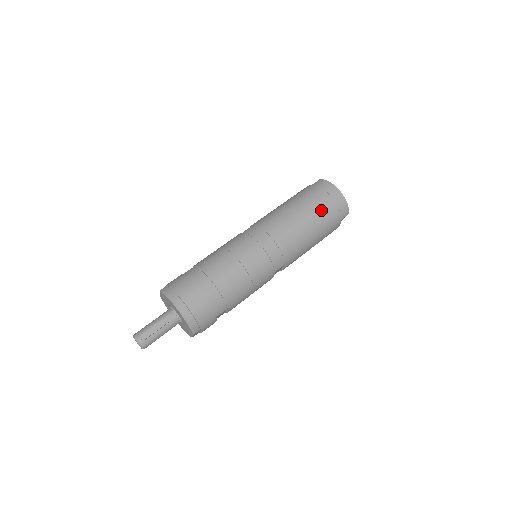
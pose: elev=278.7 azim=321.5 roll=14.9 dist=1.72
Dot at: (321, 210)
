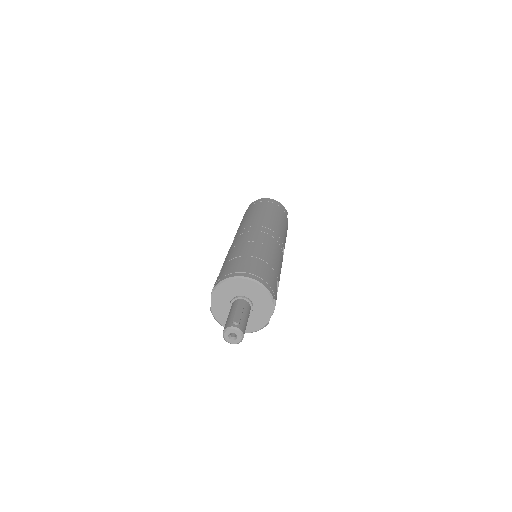
Dot at: (272, 208)
